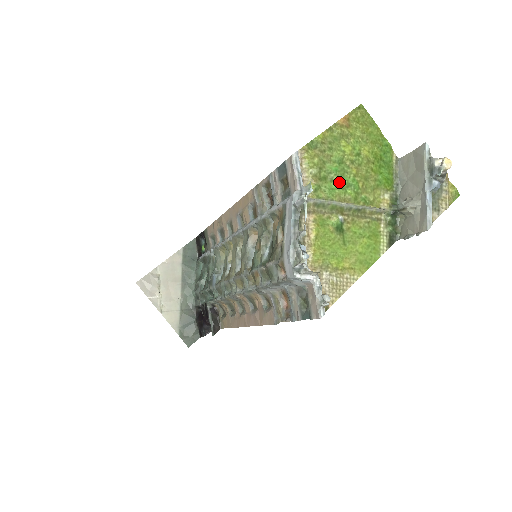
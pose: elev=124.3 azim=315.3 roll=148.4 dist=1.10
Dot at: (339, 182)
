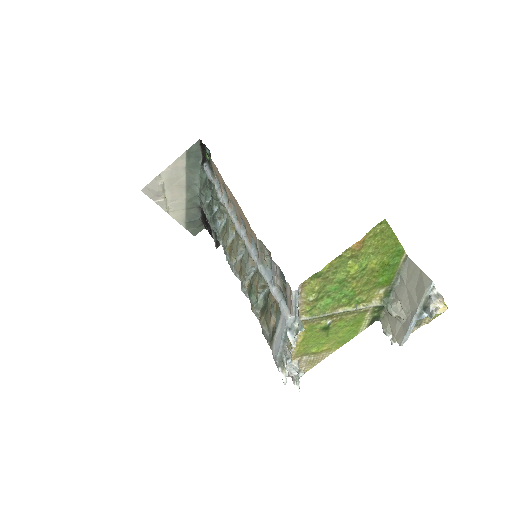
Dot at: (336, 297)
